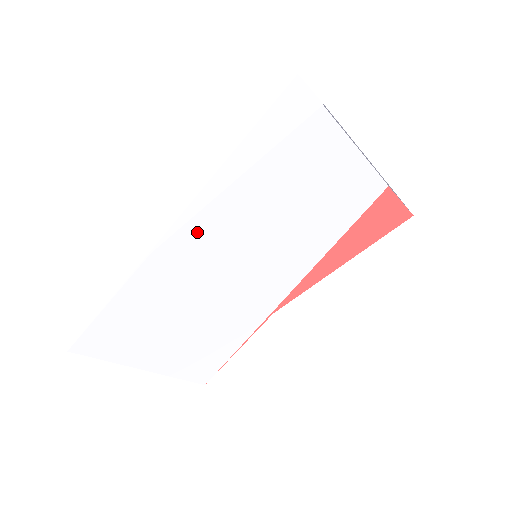
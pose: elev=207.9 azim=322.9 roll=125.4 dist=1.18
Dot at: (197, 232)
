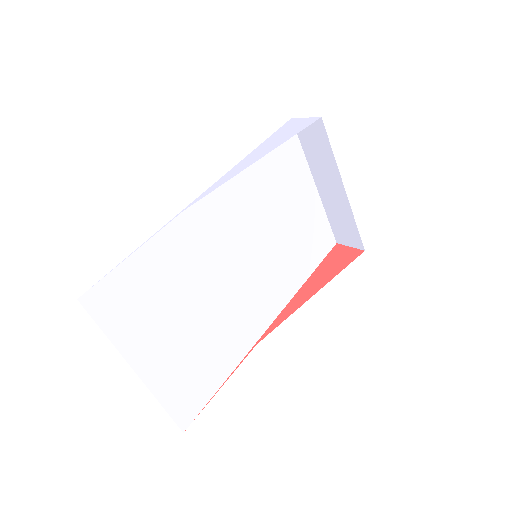
Dot at: (217, 212)
